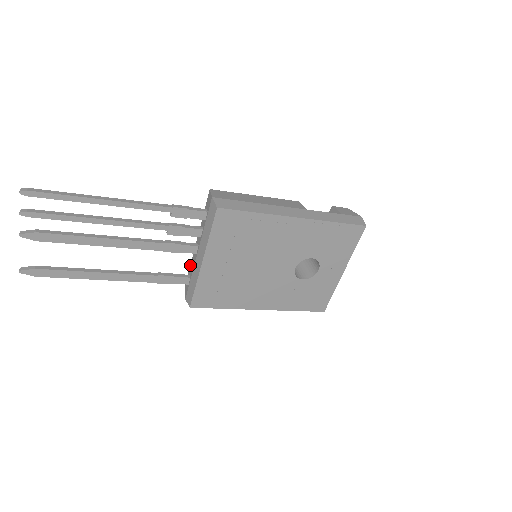
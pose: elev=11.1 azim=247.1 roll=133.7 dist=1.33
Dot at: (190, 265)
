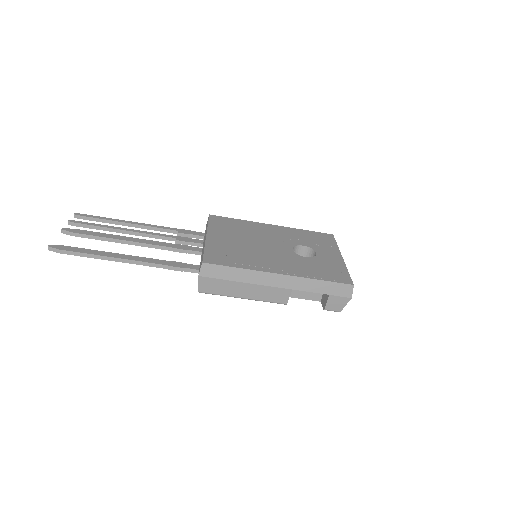
Dot at: occluded
